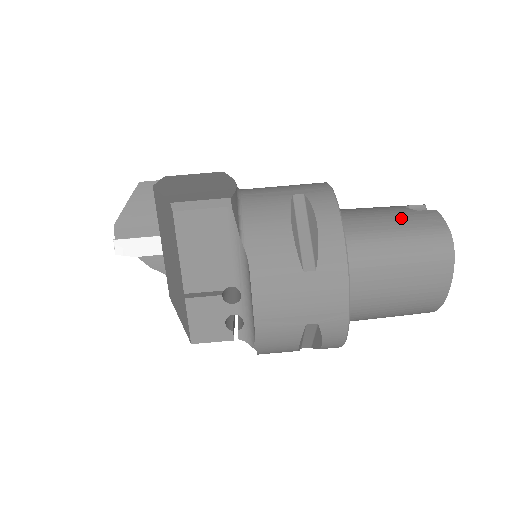
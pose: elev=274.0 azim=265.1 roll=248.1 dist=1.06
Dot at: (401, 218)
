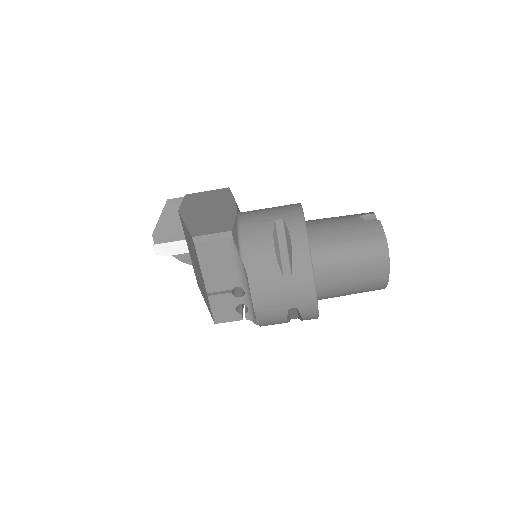
Dot at: (353, 230)
